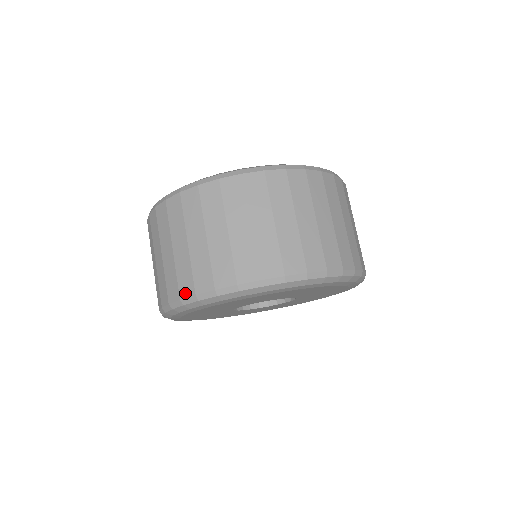
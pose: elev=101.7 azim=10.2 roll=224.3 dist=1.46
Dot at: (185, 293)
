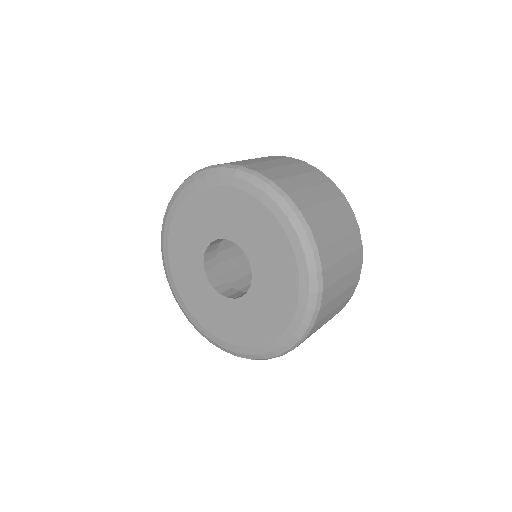
Dot at: occluded
